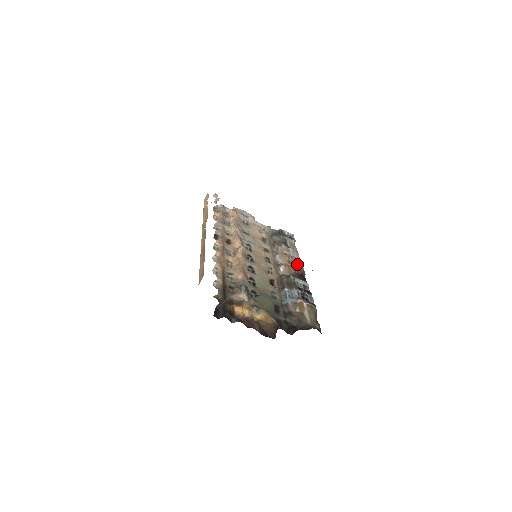
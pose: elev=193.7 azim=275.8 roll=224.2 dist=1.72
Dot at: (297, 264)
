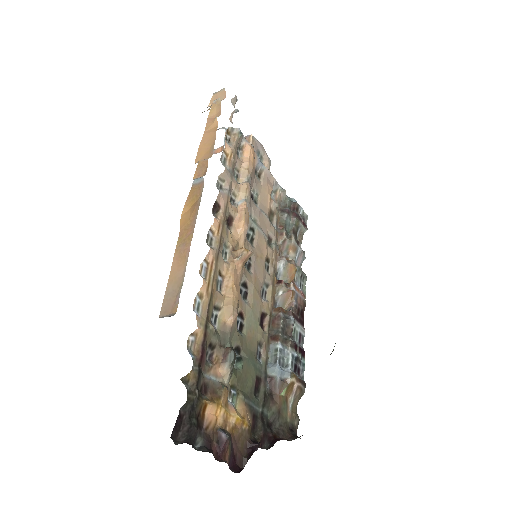
Dot at: (301, 285)
